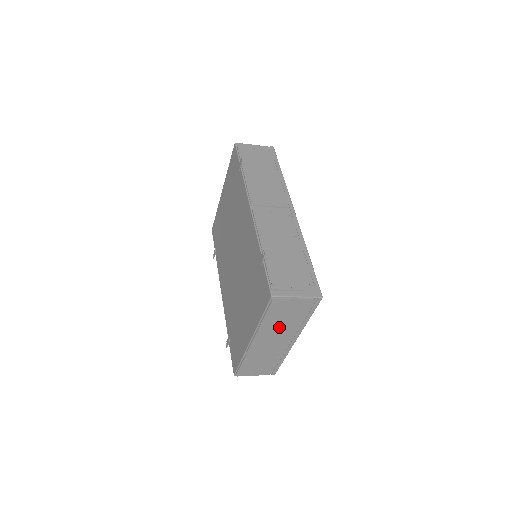
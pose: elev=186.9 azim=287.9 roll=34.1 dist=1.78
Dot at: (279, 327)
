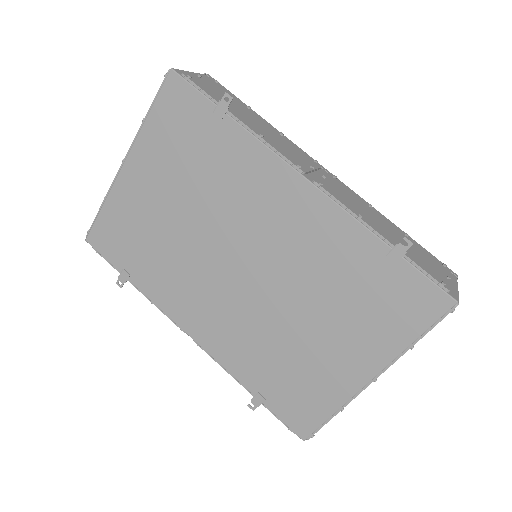
Dot at: occluded
